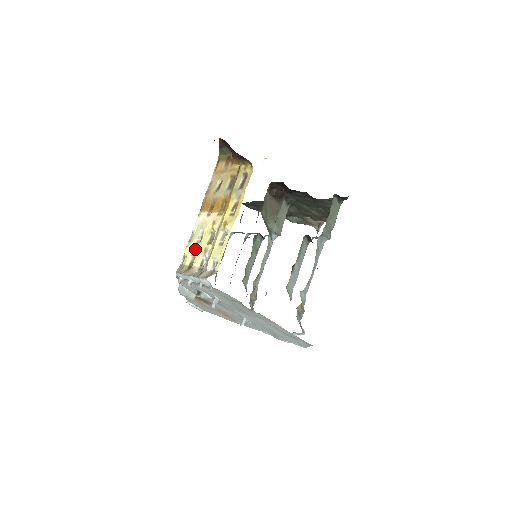
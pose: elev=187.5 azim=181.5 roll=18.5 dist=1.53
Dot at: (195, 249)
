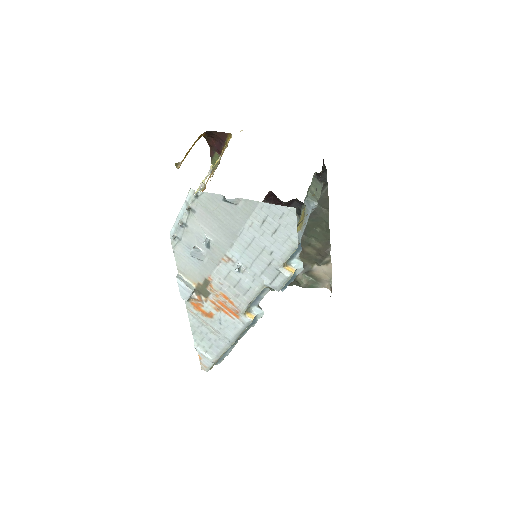
Dot at: occluded
